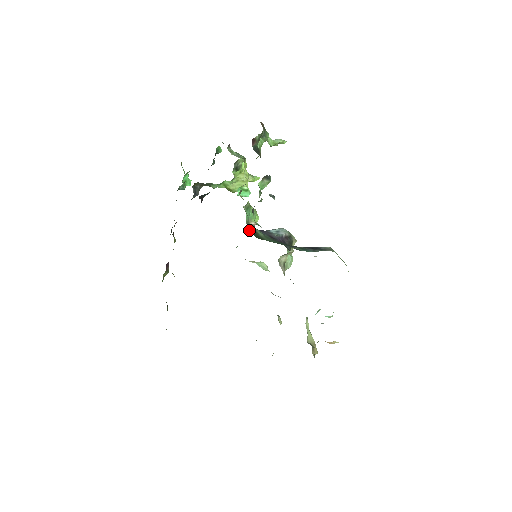
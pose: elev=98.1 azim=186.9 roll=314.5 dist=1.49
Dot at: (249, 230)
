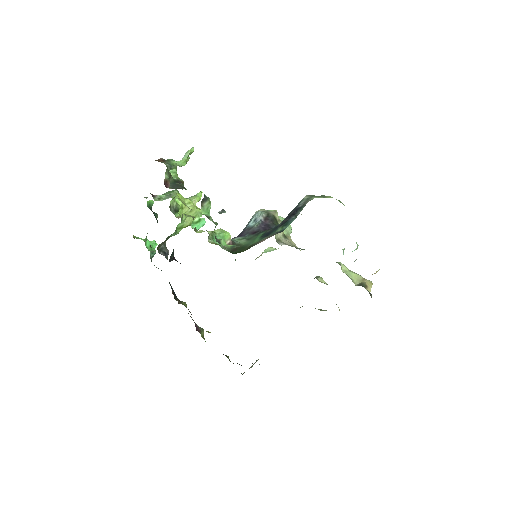
Dot at: (230, 251)
